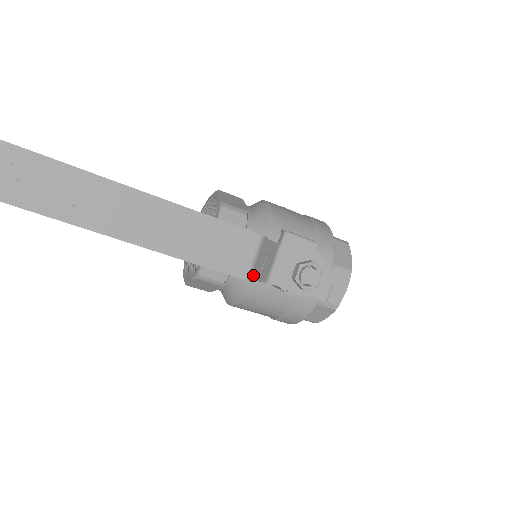
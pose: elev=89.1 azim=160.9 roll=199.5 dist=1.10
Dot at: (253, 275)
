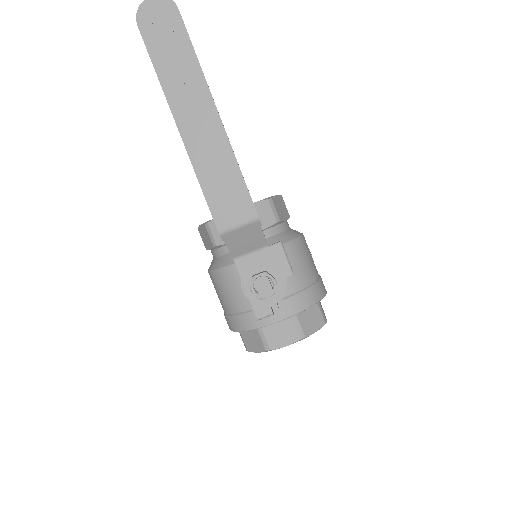
Dot at: (227, 236)
